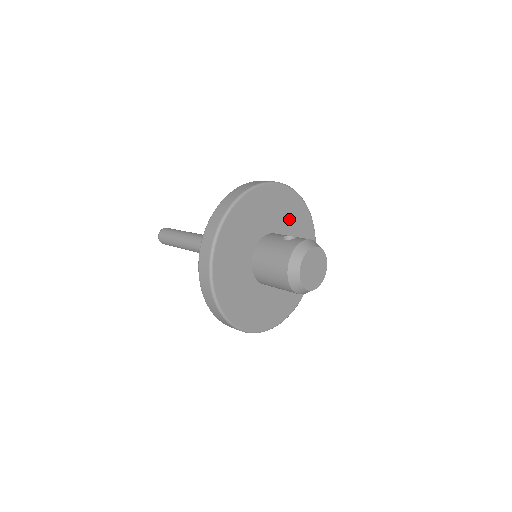
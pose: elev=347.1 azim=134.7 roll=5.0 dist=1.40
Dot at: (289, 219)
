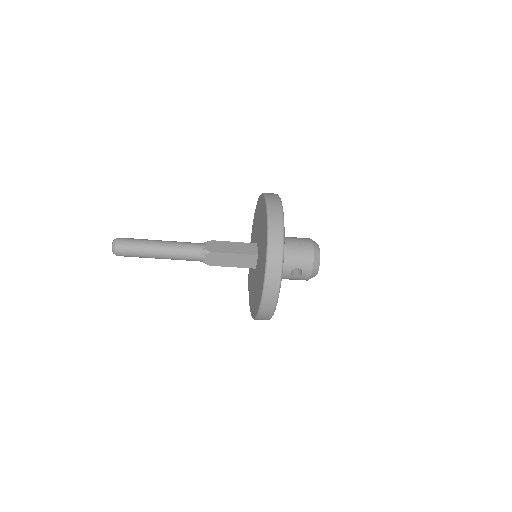
Dot at: occluded
